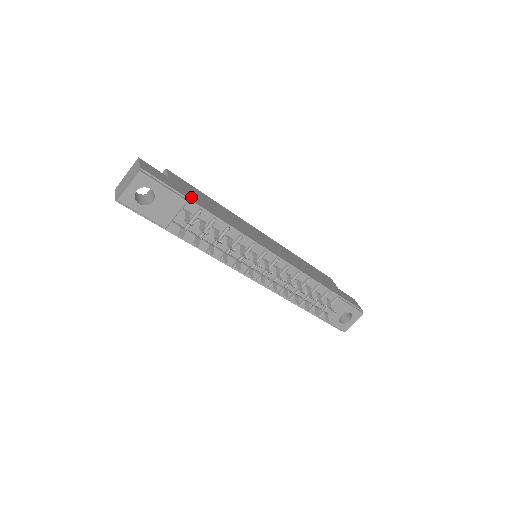
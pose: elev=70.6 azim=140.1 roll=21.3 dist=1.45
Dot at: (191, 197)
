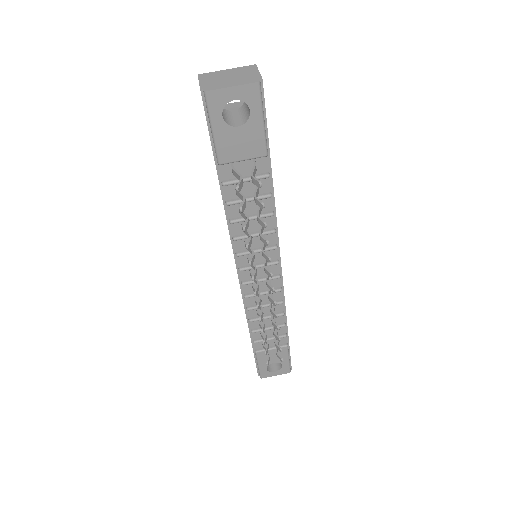
Dot at: occluded
